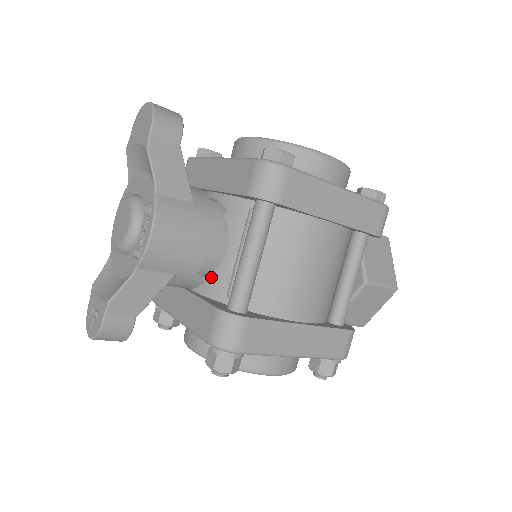
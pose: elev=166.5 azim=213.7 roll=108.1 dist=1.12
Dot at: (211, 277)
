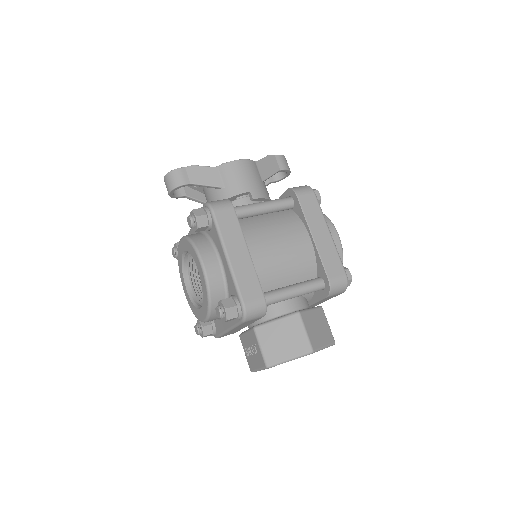
Dot at: occluded
